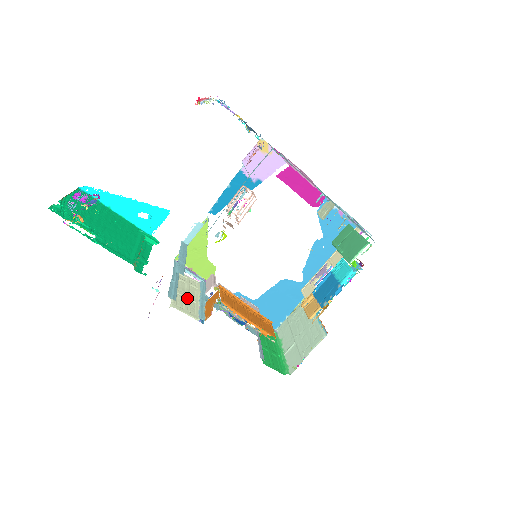
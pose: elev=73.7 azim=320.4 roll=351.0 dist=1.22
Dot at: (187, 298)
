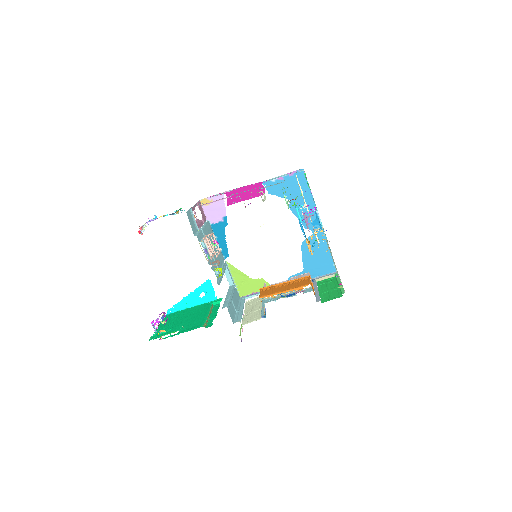
Dot at: (253, 312)
